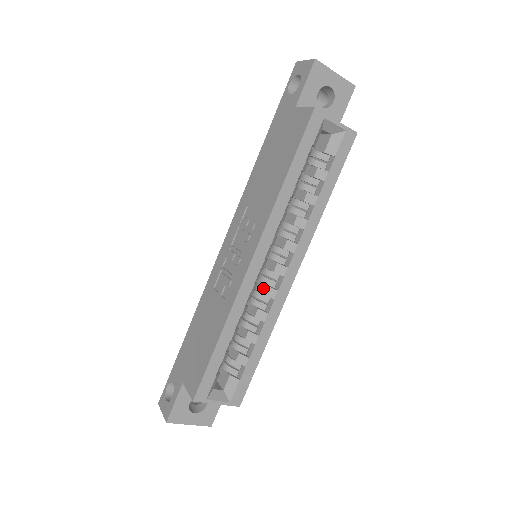
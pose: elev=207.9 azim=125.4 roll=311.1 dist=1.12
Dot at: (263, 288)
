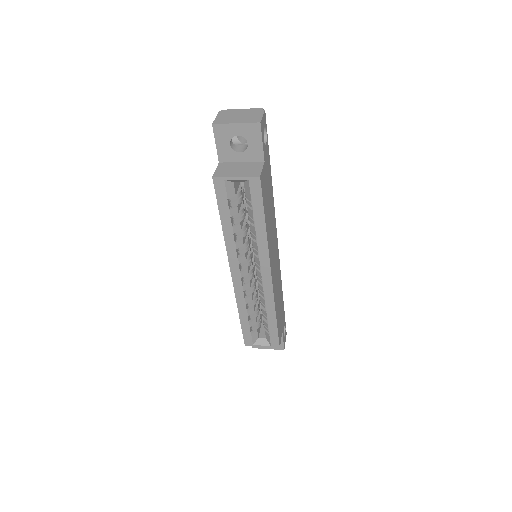
Dot at: (259, 282)
